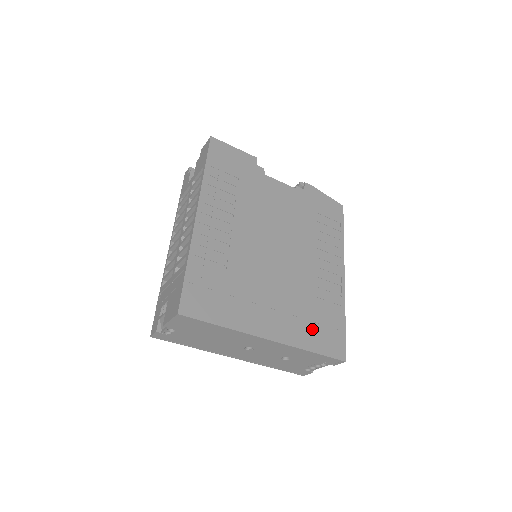
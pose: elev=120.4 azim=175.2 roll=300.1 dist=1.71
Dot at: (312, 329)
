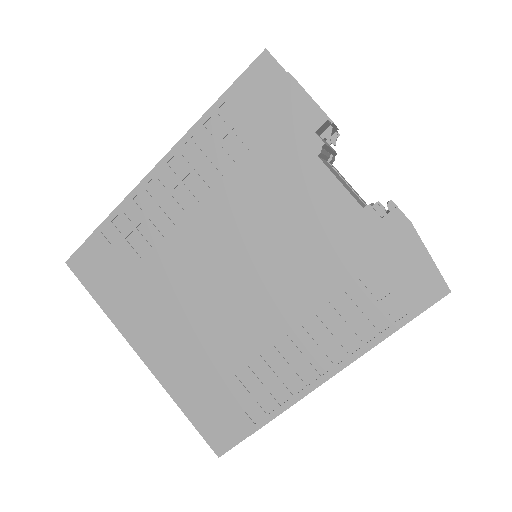
Dot at: (204, 393)
